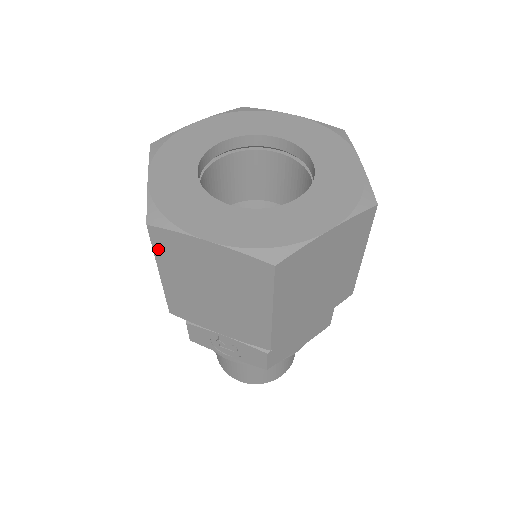
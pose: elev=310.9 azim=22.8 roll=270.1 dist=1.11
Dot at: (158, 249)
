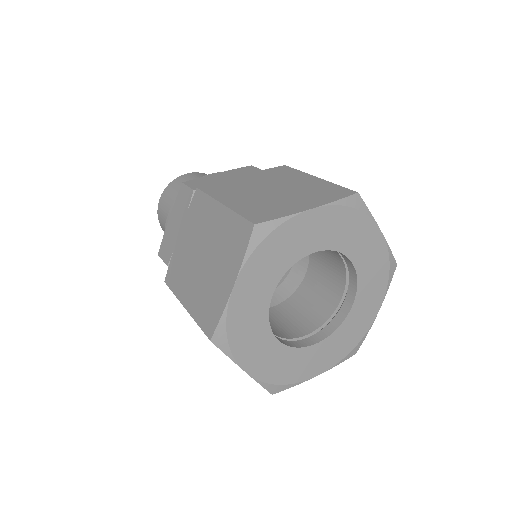
Dot at: occluded
